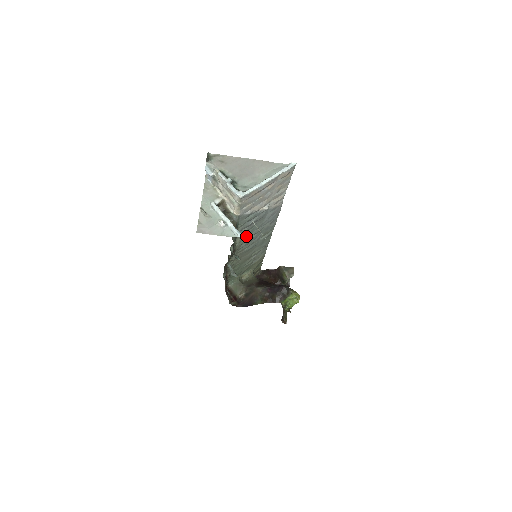
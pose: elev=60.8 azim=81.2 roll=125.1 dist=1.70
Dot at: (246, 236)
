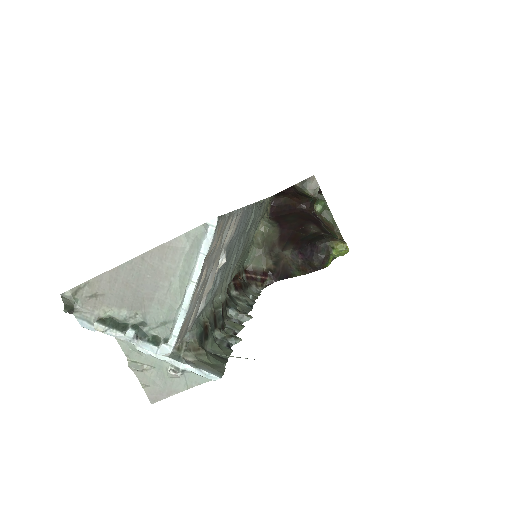
Dot at: occluded
